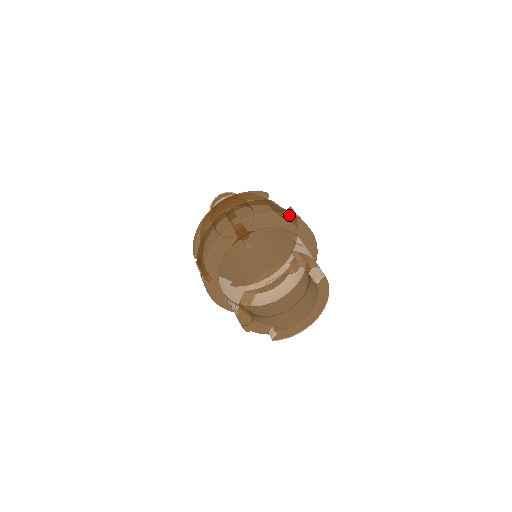
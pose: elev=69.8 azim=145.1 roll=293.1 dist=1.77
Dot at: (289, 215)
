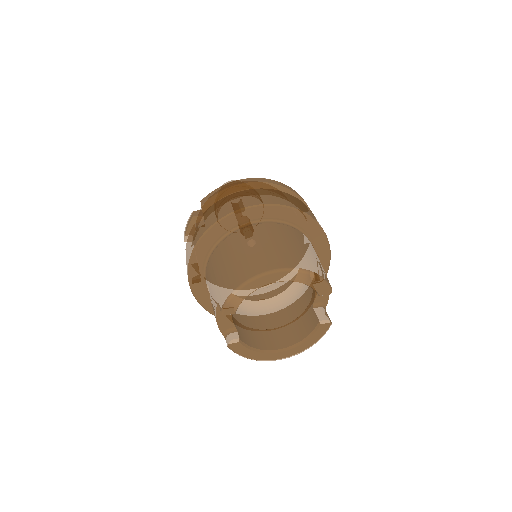
Dot at: (329, 244)
